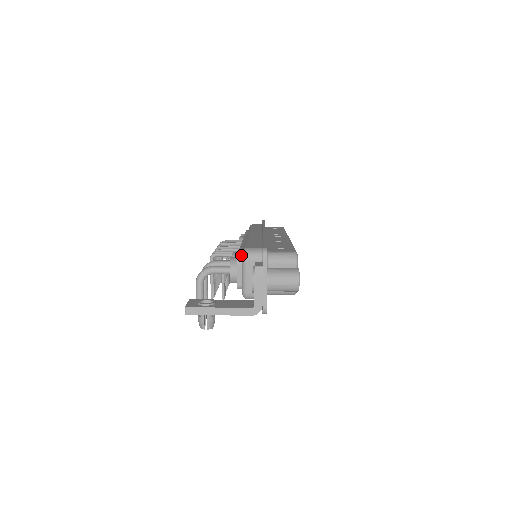
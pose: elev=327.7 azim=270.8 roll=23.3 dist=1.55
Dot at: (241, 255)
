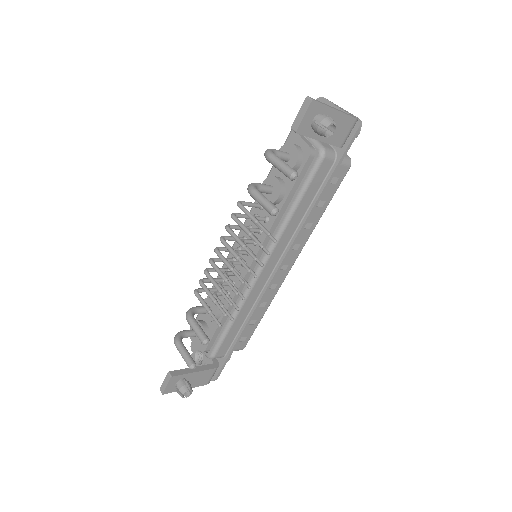
Dot at: (290, 140)
